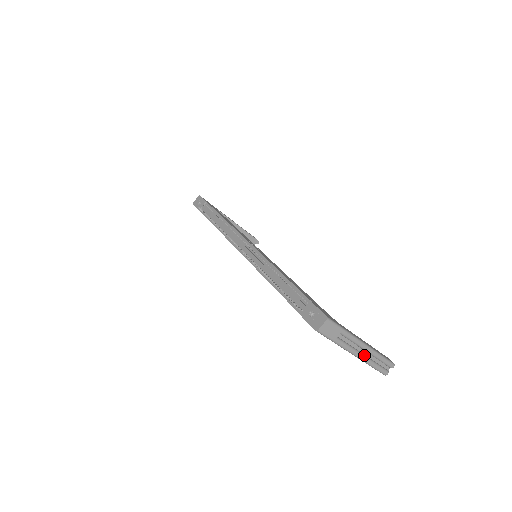
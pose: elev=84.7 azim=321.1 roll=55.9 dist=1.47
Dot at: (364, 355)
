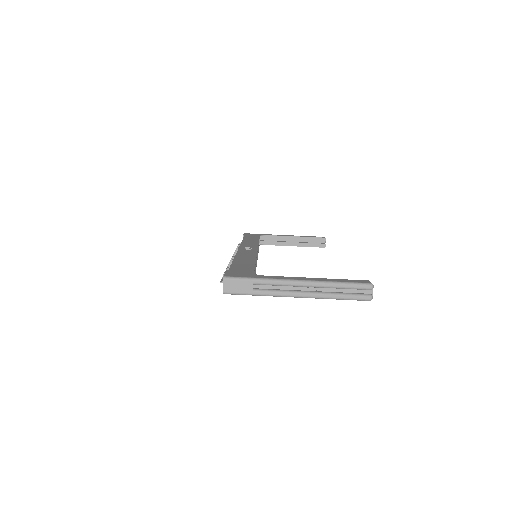
Dot at: (312, 292)
